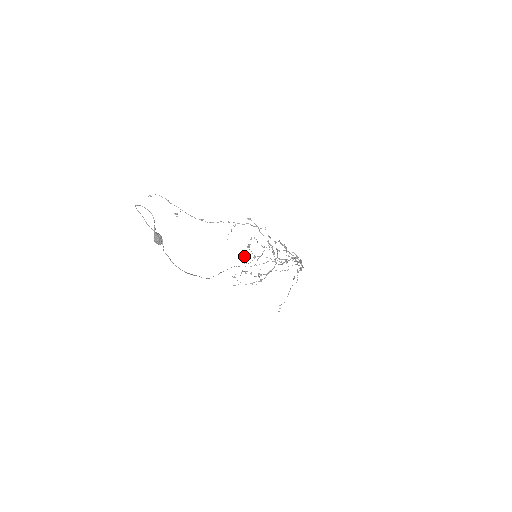
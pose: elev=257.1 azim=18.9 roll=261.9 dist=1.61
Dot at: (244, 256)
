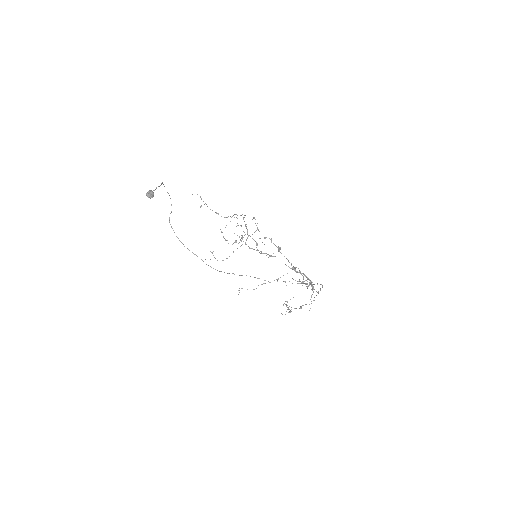
Dot at: occluded
